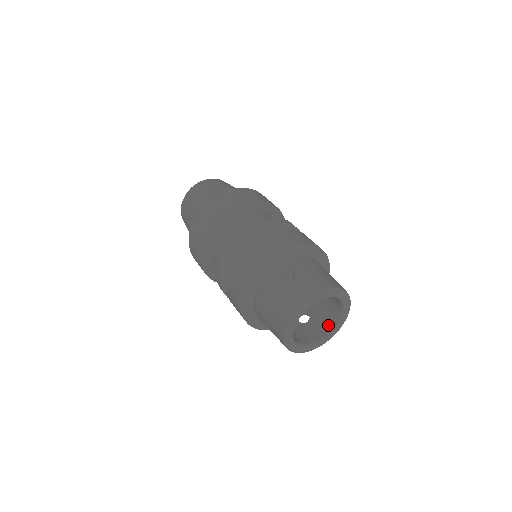
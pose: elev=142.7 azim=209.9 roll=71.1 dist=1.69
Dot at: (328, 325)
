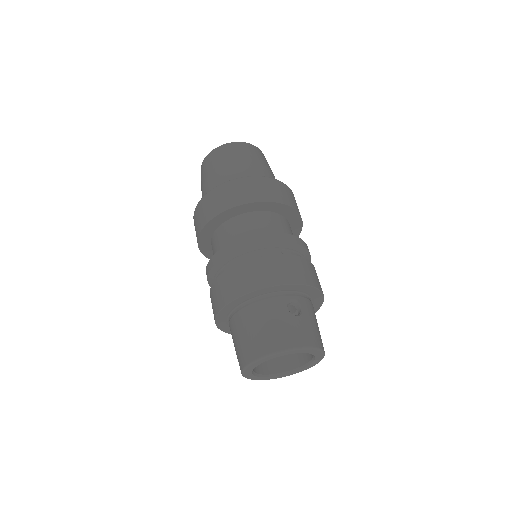
Dot at: (280, 367)
